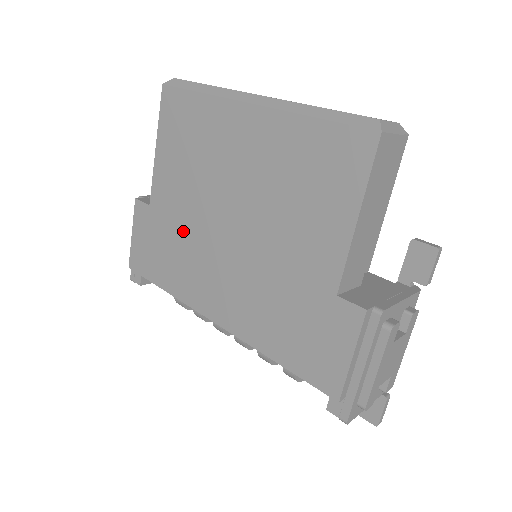
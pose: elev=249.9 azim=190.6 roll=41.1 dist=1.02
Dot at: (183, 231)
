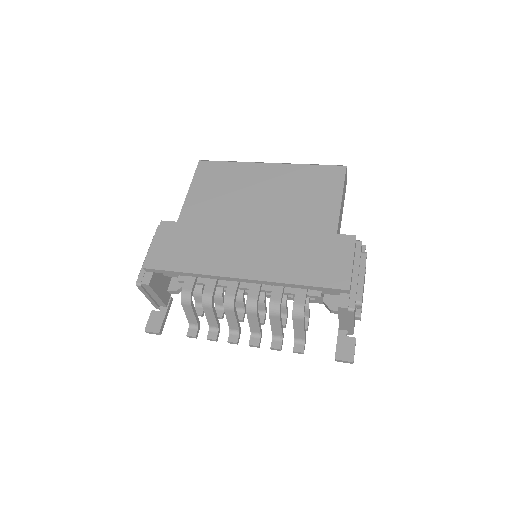
Dot at: (211, 230)
